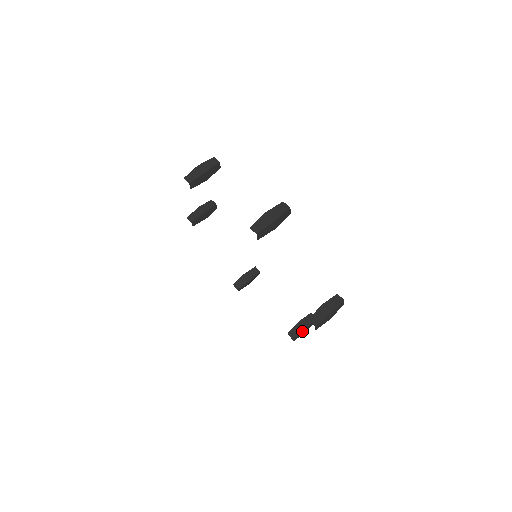
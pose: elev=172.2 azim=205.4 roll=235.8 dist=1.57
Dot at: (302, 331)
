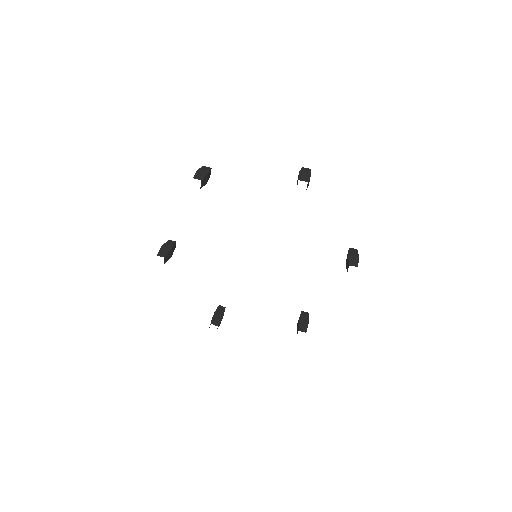
Dot at: occluded
